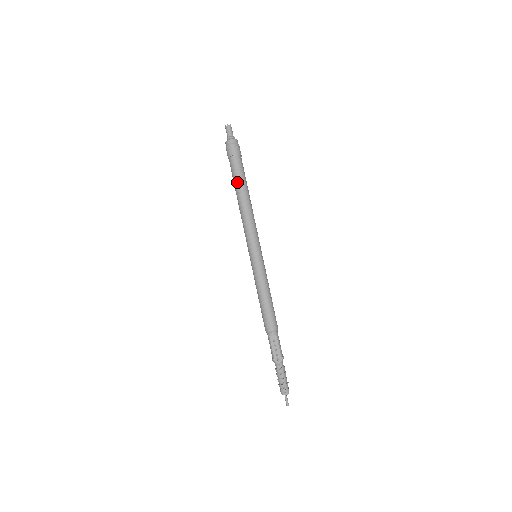
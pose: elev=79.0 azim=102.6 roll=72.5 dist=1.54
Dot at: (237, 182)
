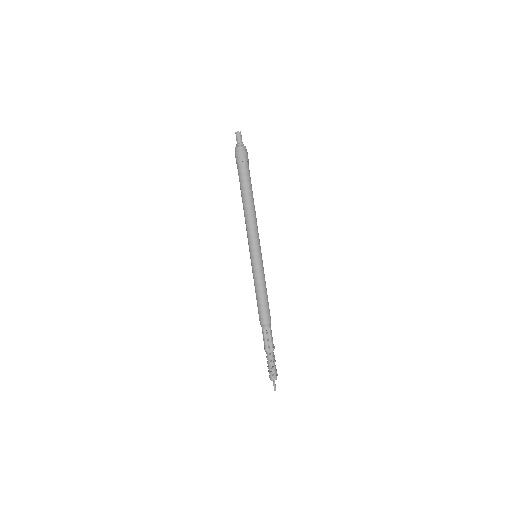
Dot at: (243, 187)
